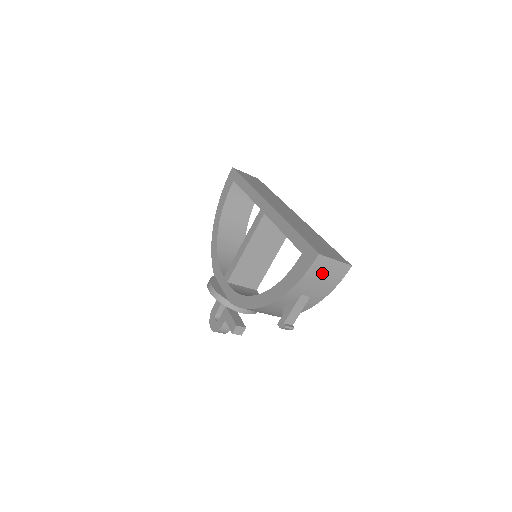
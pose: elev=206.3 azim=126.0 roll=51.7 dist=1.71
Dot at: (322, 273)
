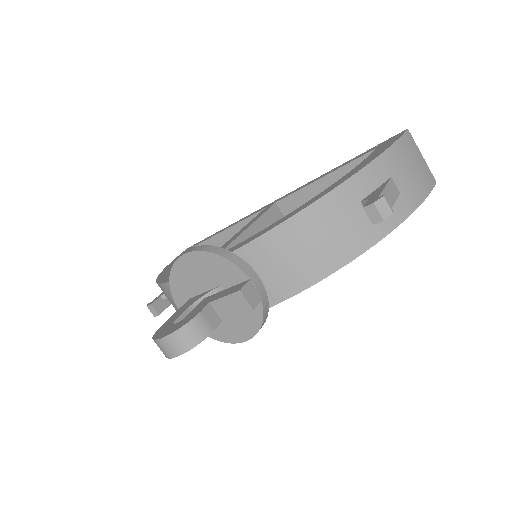
Dot at: (413, 158)
